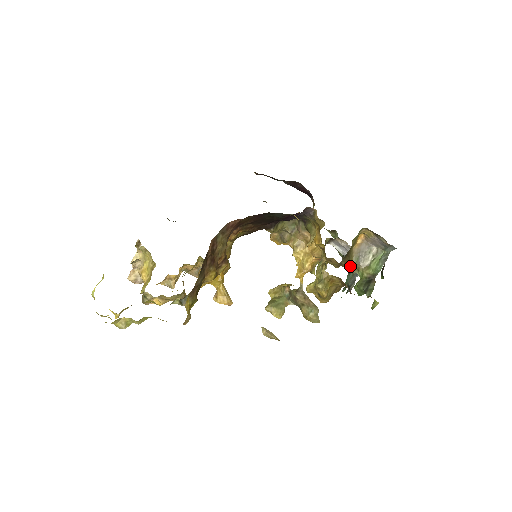
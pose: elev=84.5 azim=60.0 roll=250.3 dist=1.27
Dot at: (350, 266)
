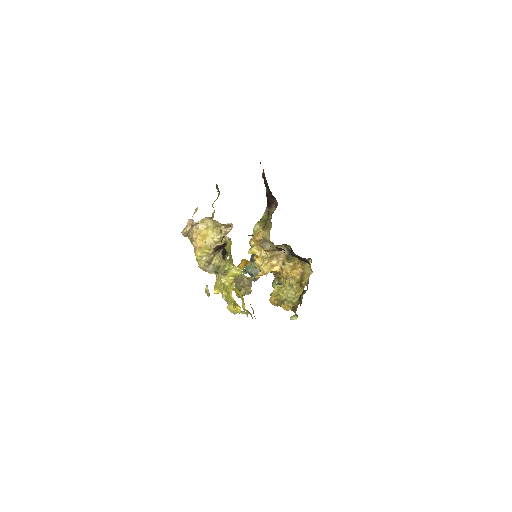
Dot at: (278, 278)
